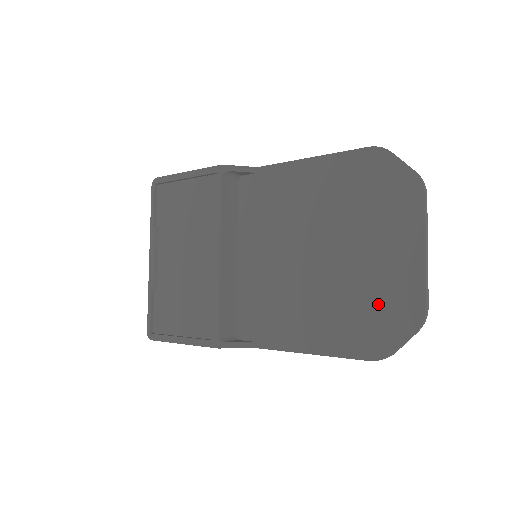
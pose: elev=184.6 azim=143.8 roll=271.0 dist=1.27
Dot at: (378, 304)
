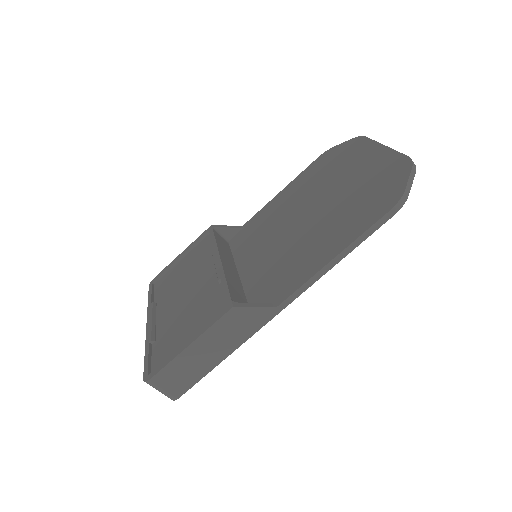
Dot at: (372, 186)
